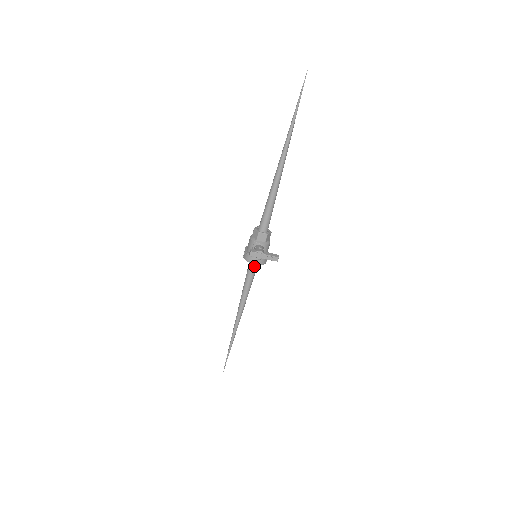
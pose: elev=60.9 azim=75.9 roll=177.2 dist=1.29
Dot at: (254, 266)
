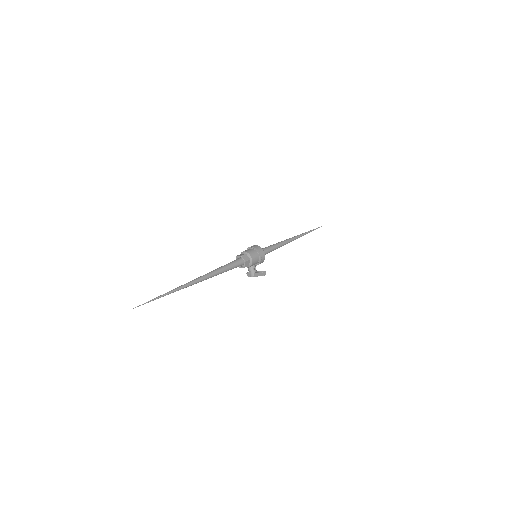
Dot at: occluded
